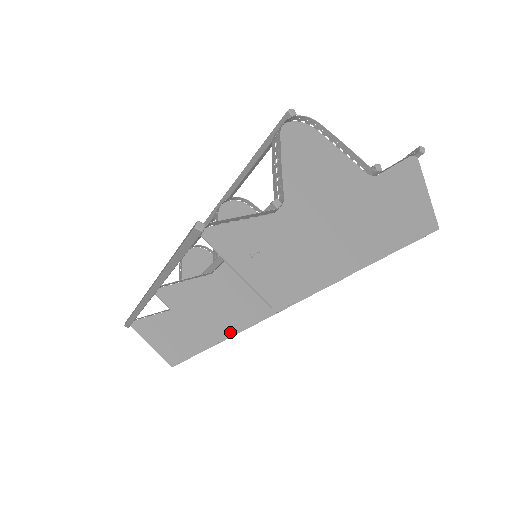
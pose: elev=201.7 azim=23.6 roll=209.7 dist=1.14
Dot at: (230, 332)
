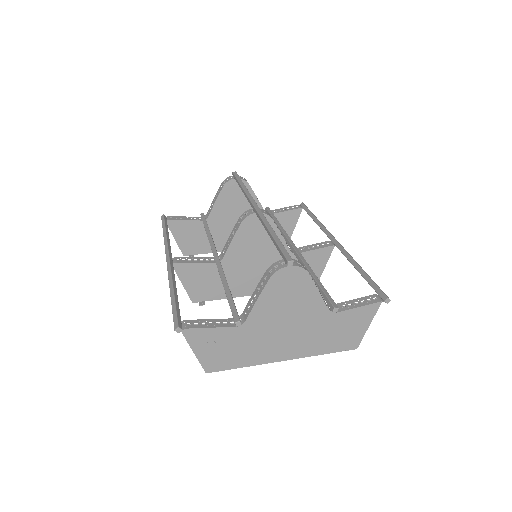
Dot at: (211, 298)
